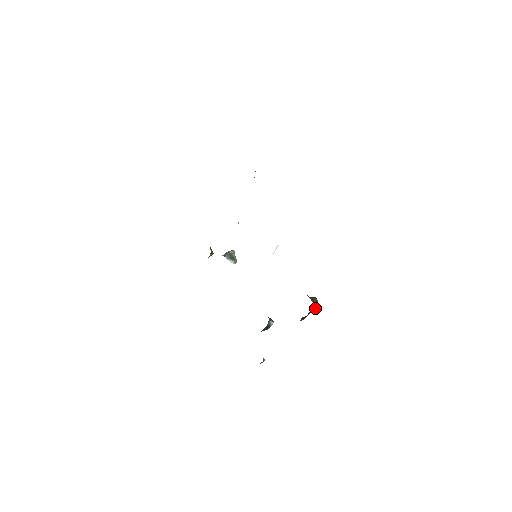
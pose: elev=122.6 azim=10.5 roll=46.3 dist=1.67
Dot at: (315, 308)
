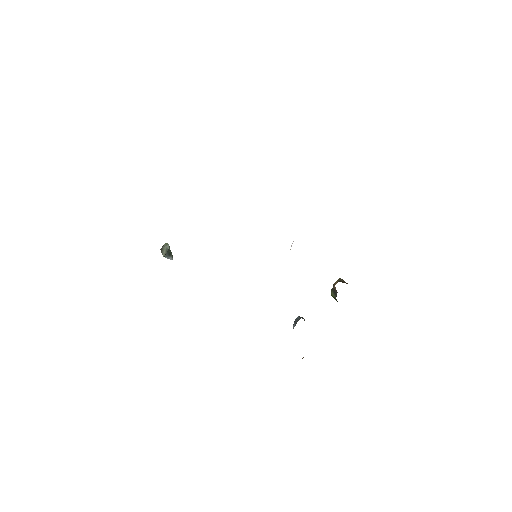
Dot at: occluded
